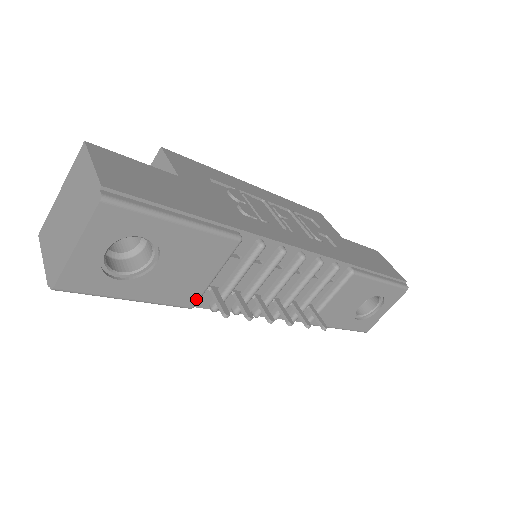
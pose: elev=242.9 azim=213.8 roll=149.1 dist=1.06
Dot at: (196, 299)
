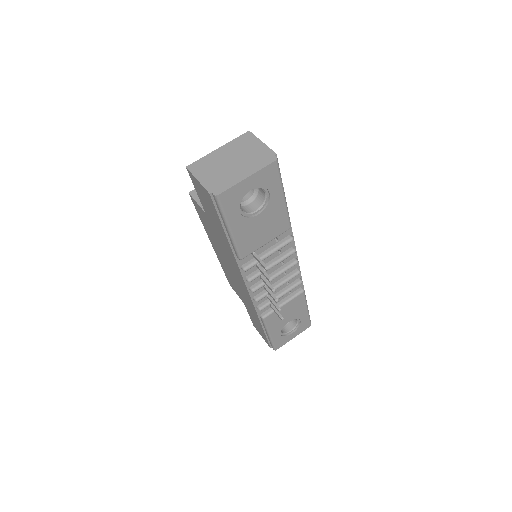
Dot at: (248, 254)
